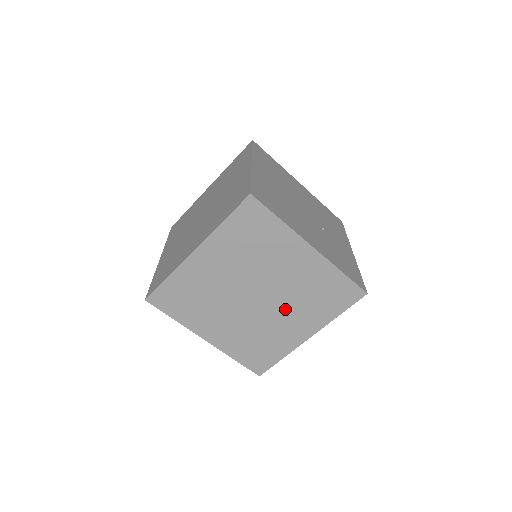
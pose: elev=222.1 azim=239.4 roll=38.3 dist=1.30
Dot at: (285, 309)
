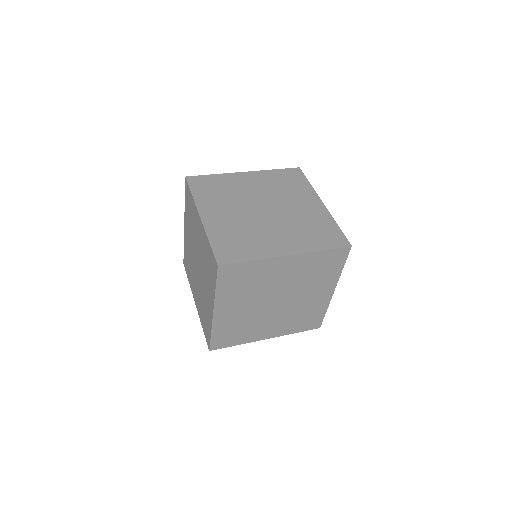
Dot at: (281, 226)
